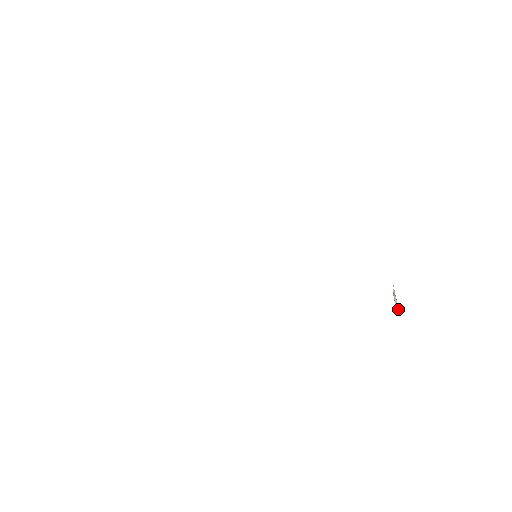
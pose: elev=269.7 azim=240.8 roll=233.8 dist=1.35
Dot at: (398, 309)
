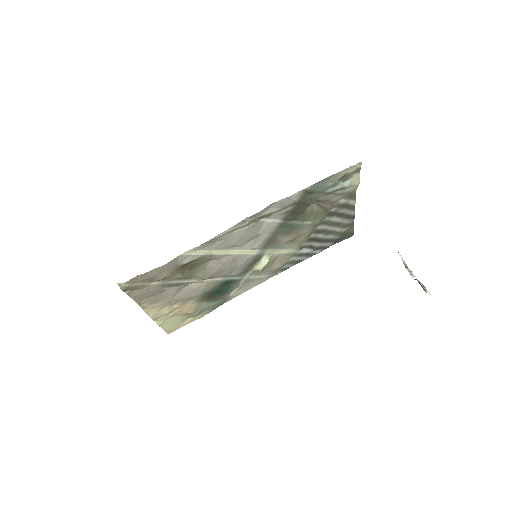
Dot at: occluded
